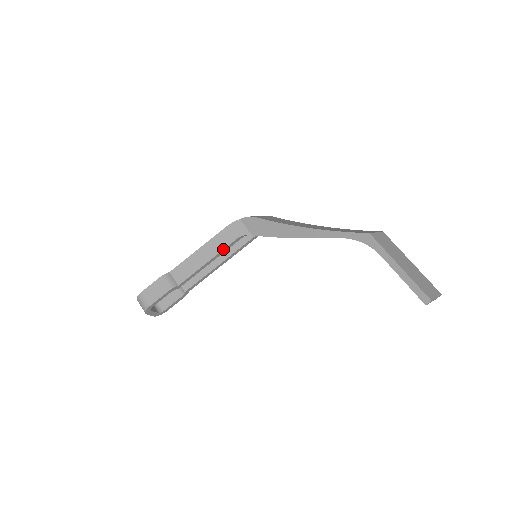
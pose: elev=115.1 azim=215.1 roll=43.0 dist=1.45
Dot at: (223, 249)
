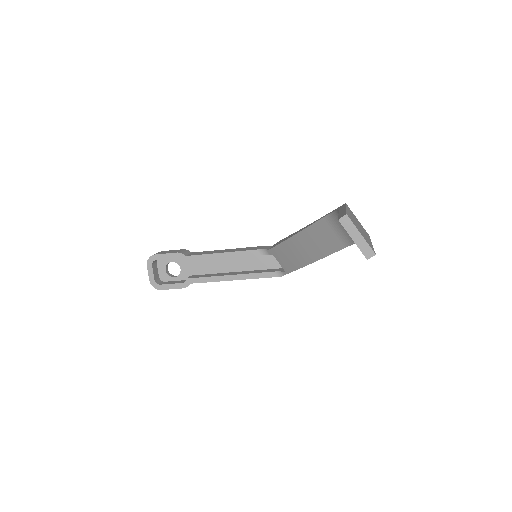
Dot at: (240, 251)
